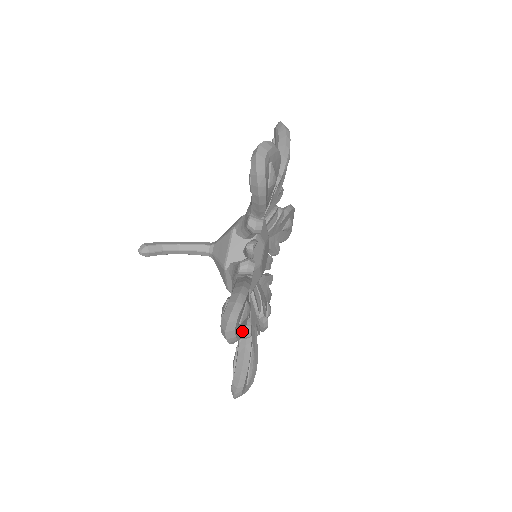
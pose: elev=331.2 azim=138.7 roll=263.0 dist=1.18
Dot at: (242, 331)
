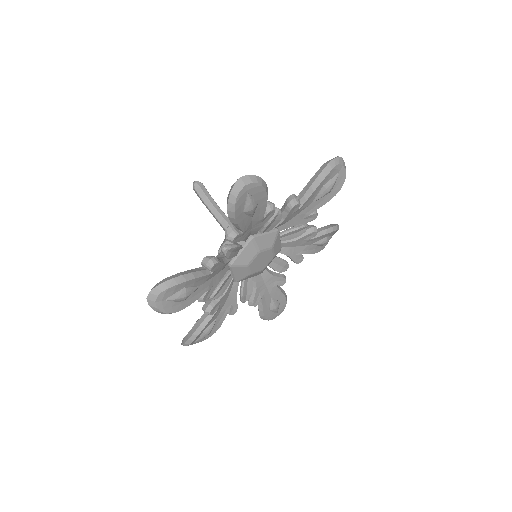
Dot at: (238, 209)
